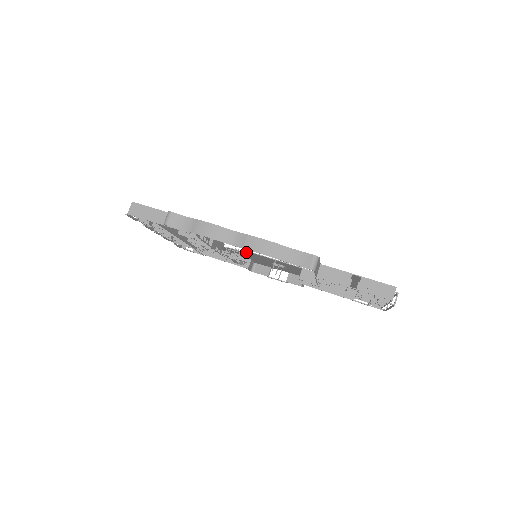
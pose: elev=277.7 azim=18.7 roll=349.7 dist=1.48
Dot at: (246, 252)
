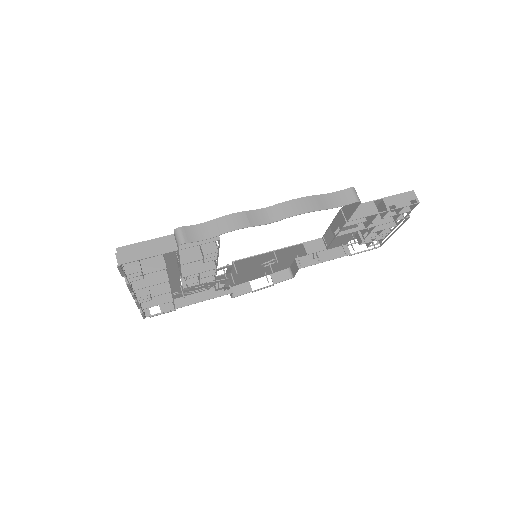
Dot at: (236, 264)
